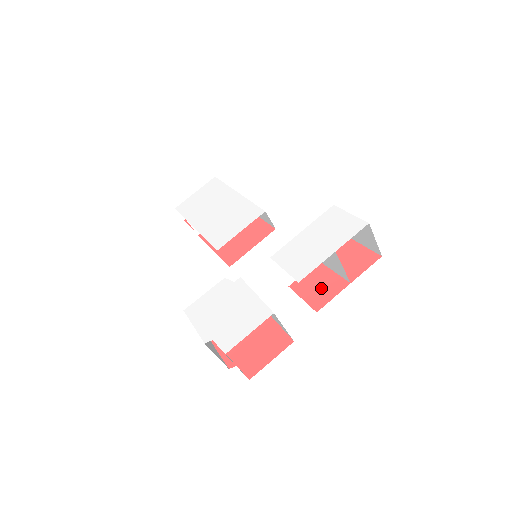
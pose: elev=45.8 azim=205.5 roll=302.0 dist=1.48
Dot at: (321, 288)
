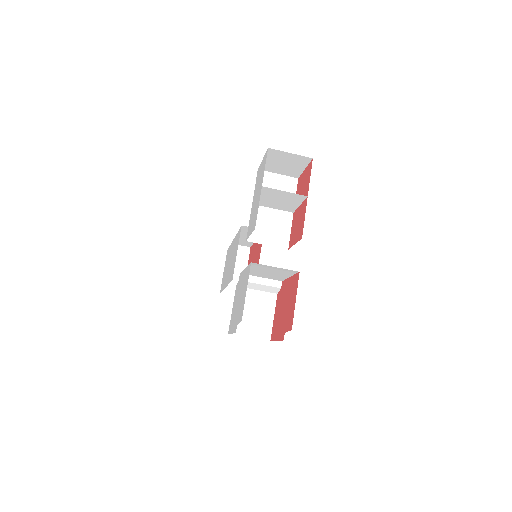
Dot at: (299, 223)
